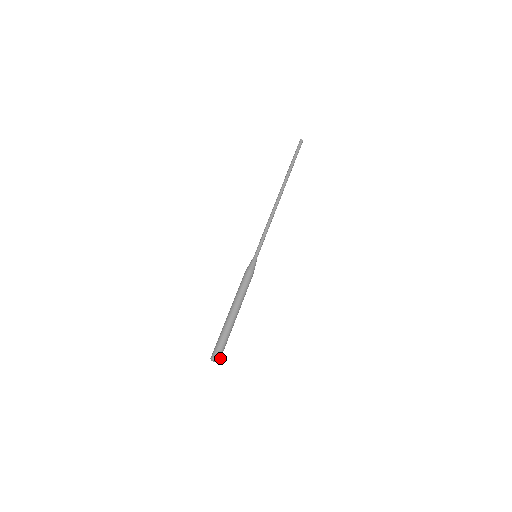
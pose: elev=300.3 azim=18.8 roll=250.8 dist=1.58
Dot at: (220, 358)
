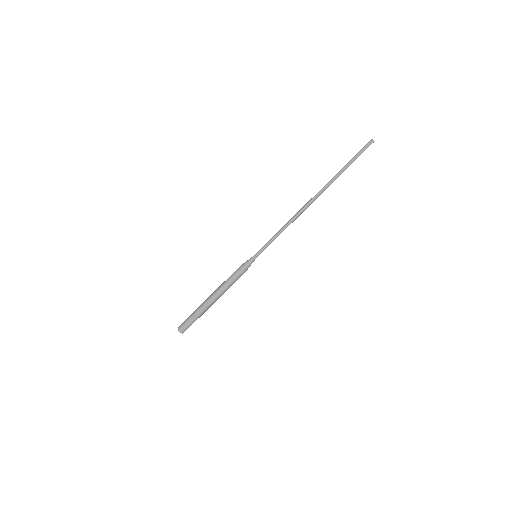
Dot at: occluded
